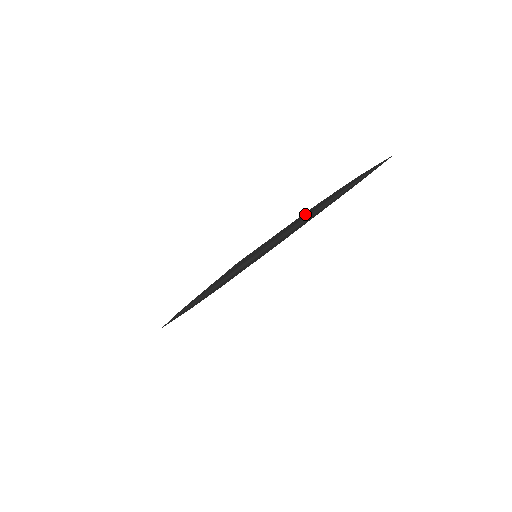
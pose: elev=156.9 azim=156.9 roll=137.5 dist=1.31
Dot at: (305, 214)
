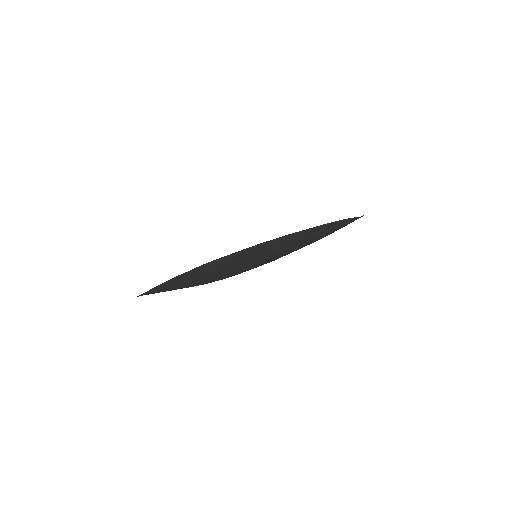
Dot at: occluded
